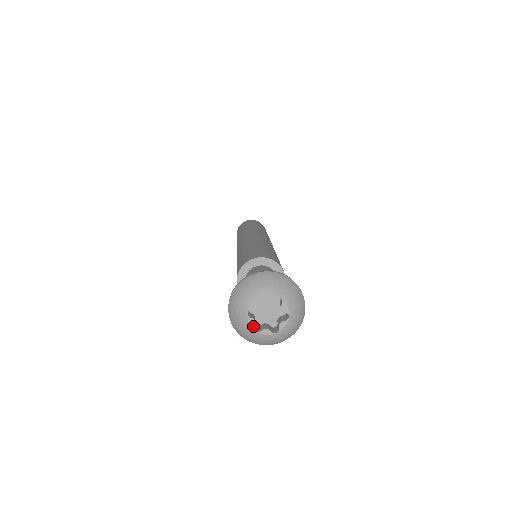
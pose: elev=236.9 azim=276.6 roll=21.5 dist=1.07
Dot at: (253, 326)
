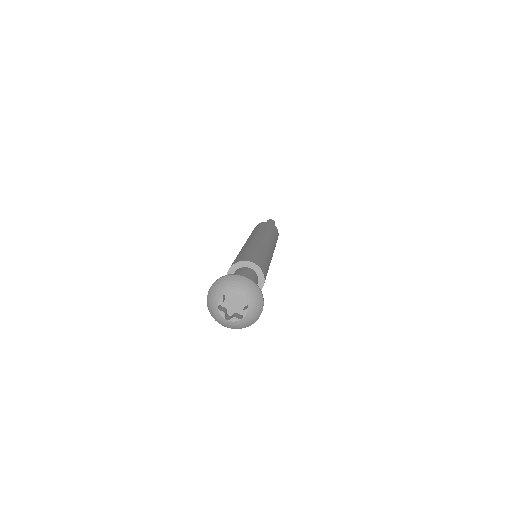
Dot at: (224, 317)
